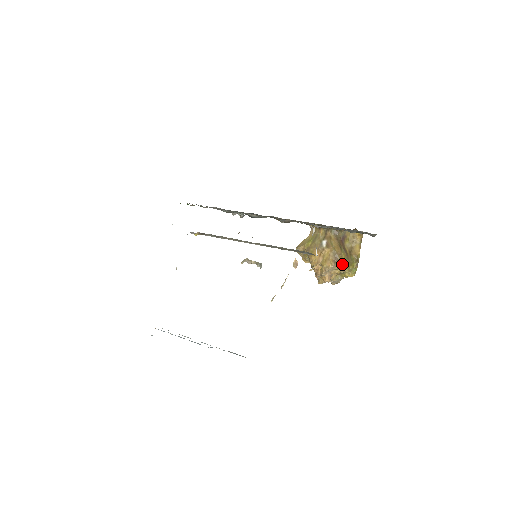
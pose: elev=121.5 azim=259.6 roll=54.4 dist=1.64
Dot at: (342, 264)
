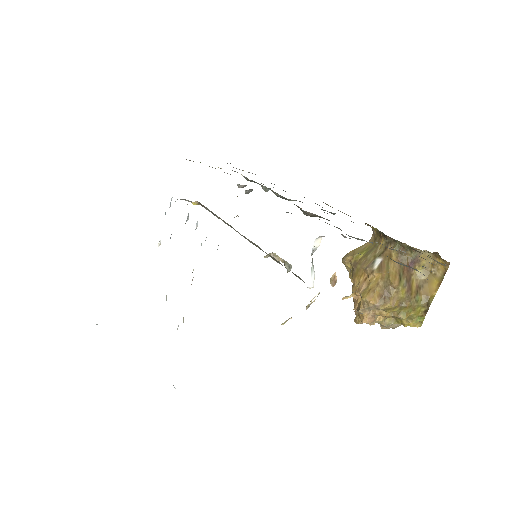
Dot at: (394, 304)
